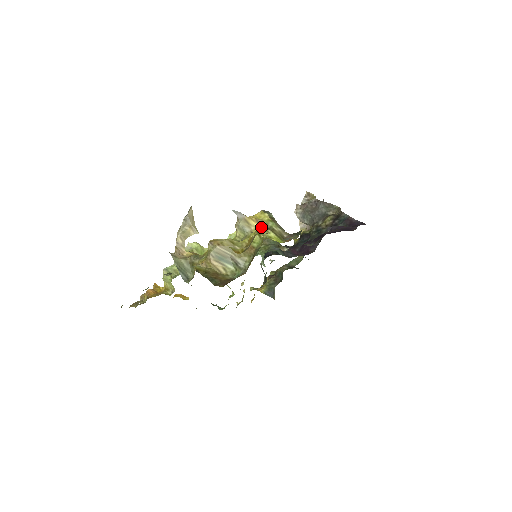
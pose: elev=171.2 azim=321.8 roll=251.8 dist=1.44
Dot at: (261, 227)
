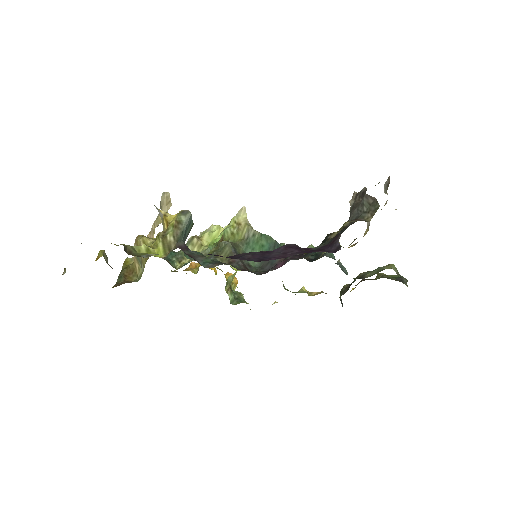
Dot at: (161, 232)
